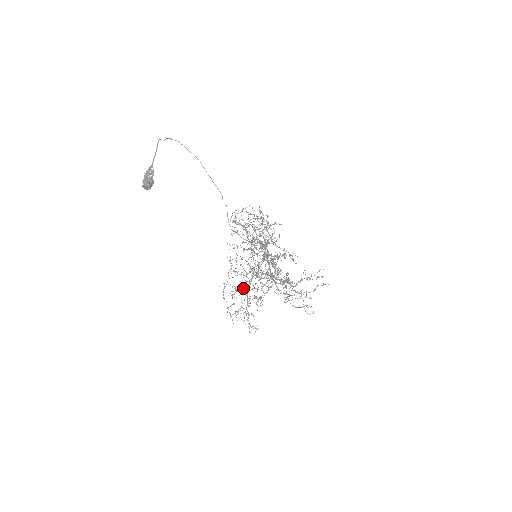
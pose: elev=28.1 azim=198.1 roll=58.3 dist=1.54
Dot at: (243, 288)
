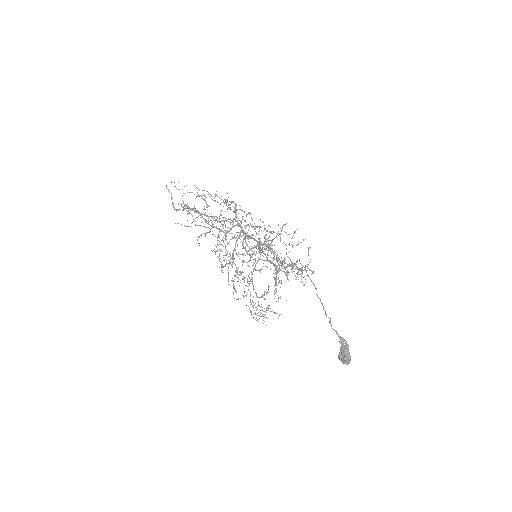
Dot at: occluded
